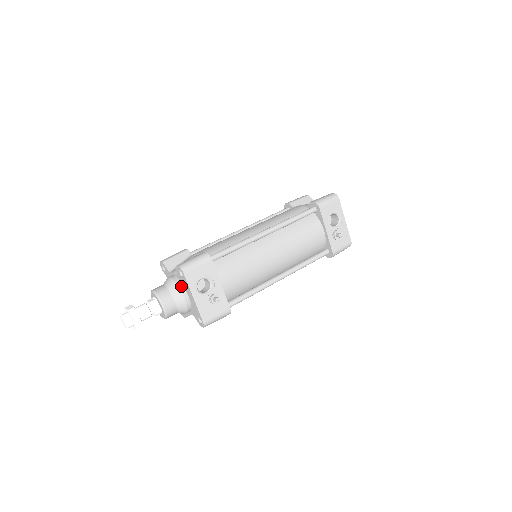
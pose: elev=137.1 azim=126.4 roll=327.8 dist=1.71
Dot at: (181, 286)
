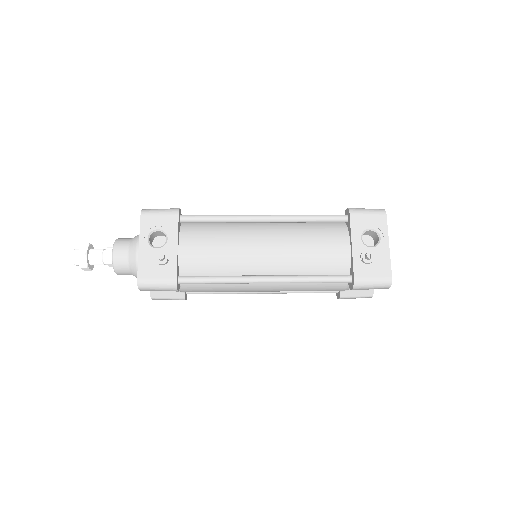
Dot at: occluded
